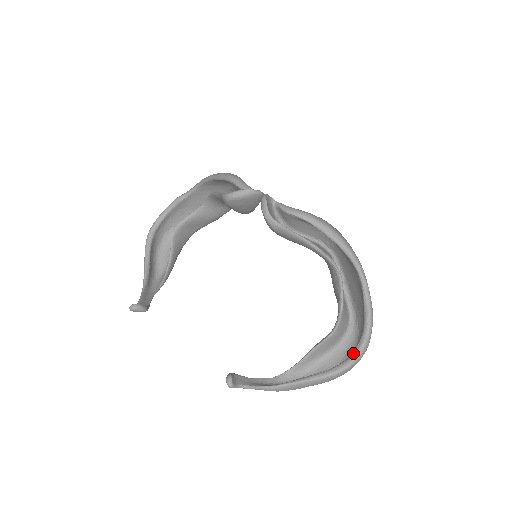
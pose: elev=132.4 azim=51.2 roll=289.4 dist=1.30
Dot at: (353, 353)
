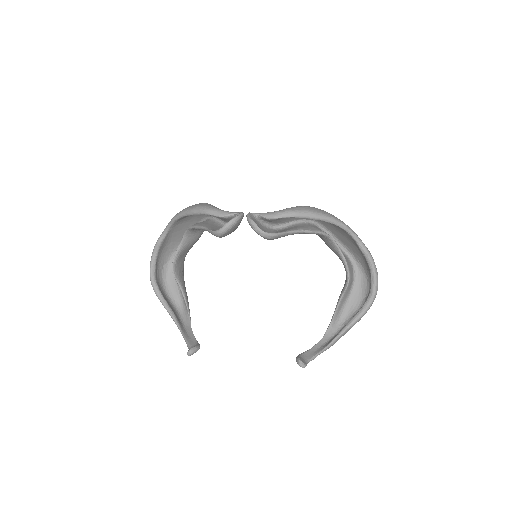
Dot at: (371, 289)
